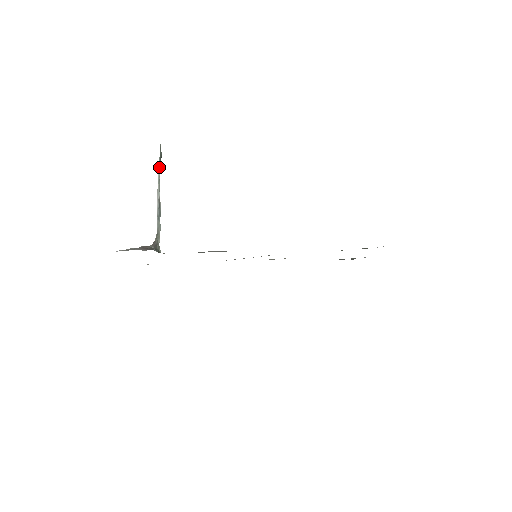
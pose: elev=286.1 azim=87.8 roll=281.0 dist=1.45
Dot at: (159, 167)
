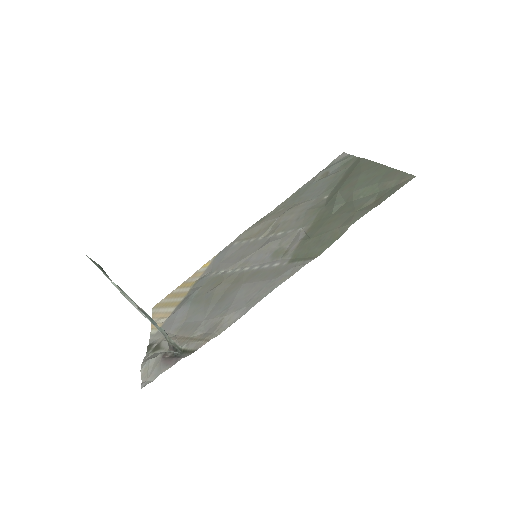
Dot at: (109, 279)
